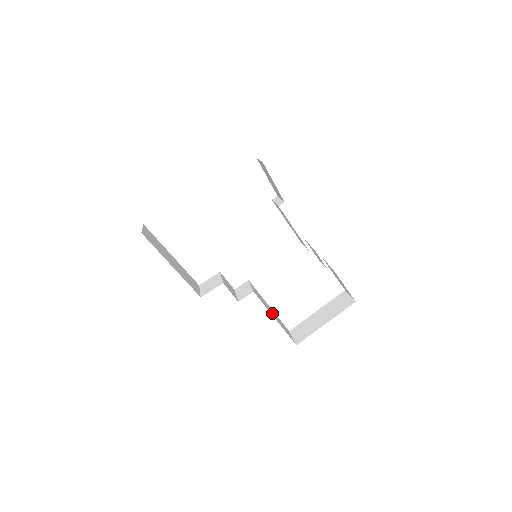
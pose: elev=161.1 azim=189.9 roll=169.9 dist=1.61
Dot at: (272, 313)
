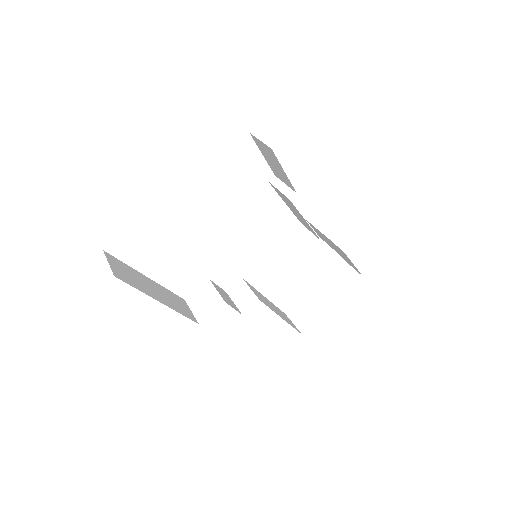
Dot at: (275, 310)
